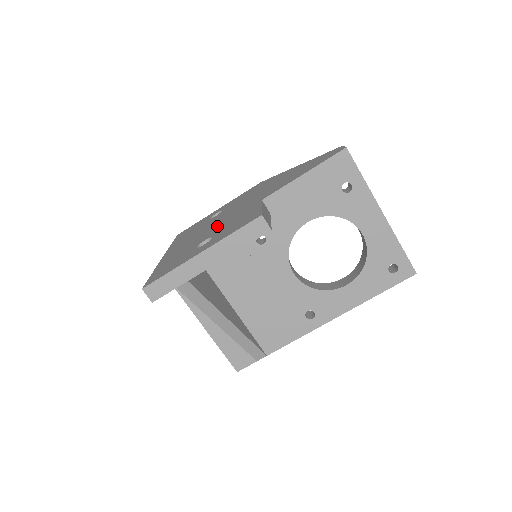
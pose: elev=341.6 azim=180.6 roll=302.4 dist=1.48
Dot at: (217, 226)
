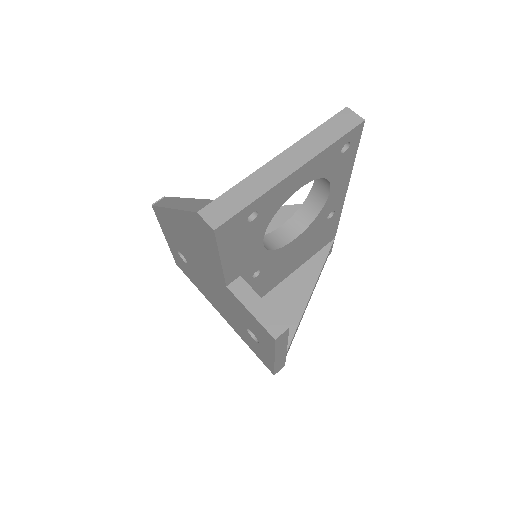
Dot at: (227, 305)
